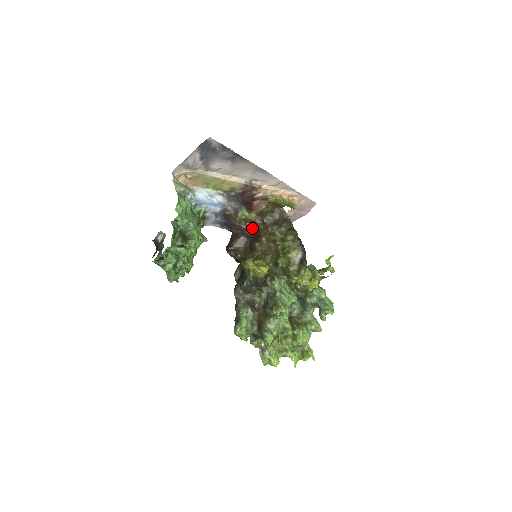
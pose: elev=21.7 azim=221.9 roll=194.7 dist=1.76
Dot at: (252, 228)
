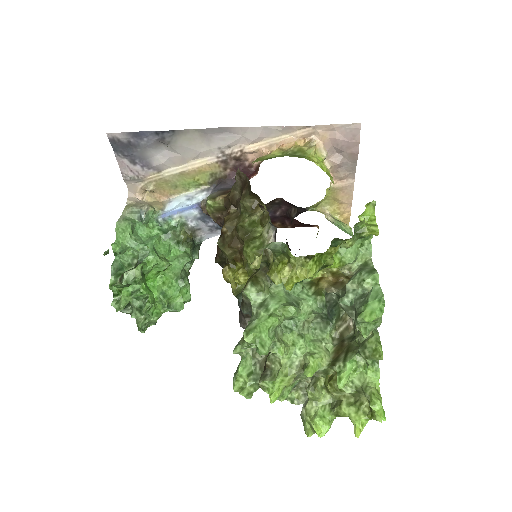
Dot at: occluded
